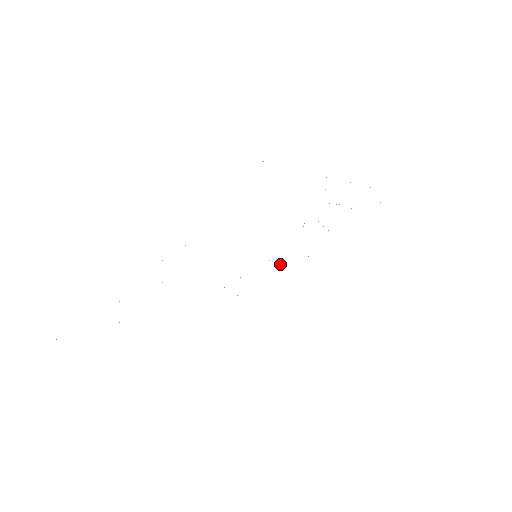
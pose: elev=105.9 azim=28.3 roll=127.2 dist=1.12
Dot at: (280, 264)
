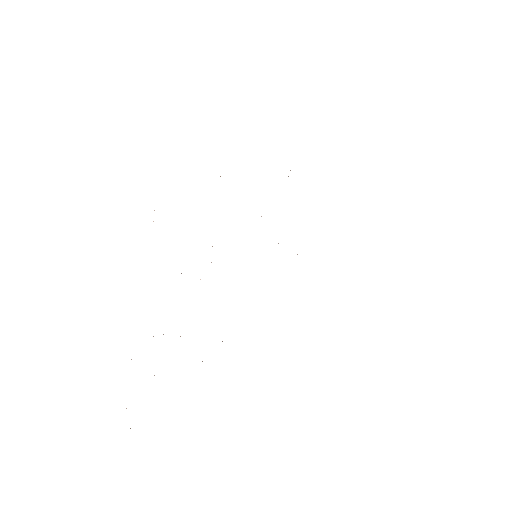
Dot at: occluded
